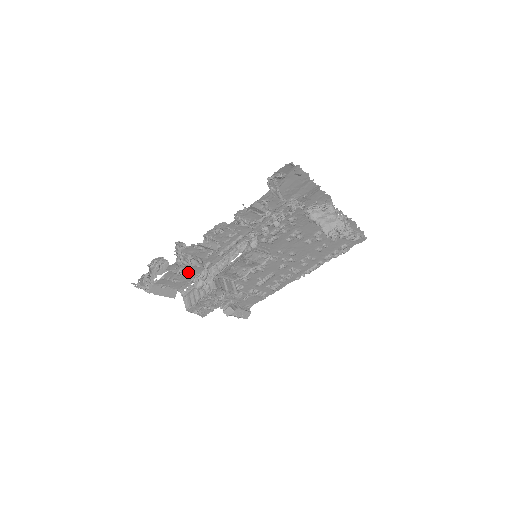
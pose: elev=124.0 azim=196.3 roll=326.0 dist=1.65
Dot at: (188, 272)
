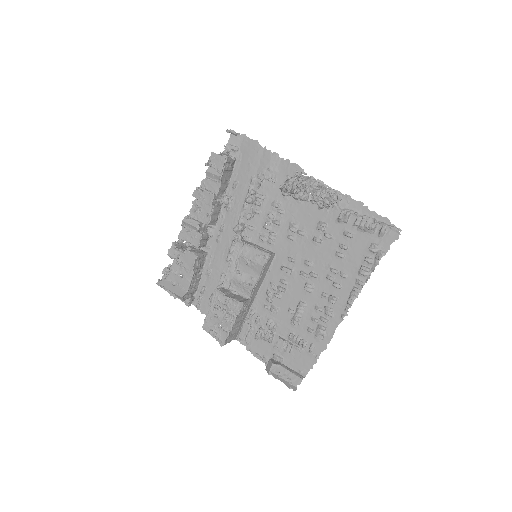
Dot at: (186, 261)
